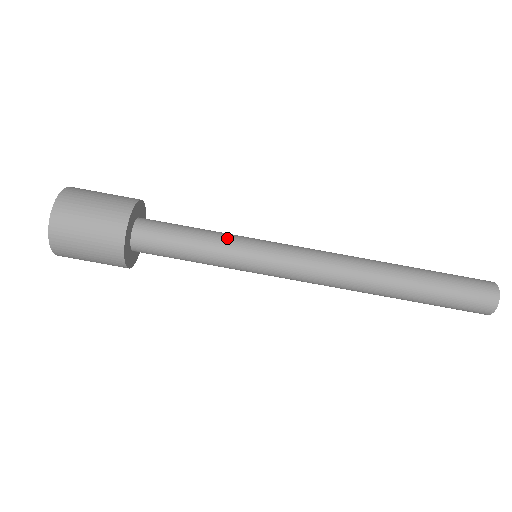
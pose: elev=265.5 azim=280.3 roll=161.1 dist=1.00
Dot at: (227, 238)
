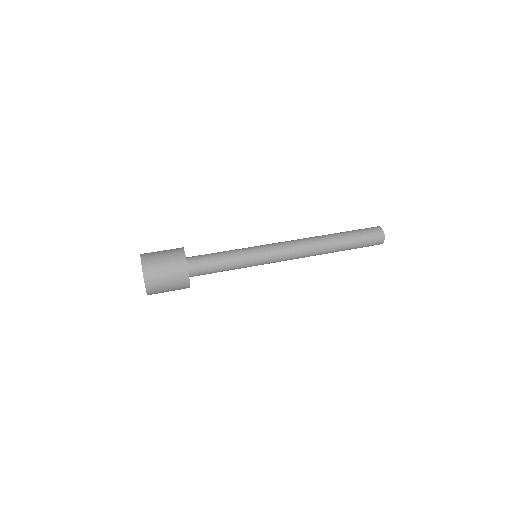
Dot at: (239, 251)
